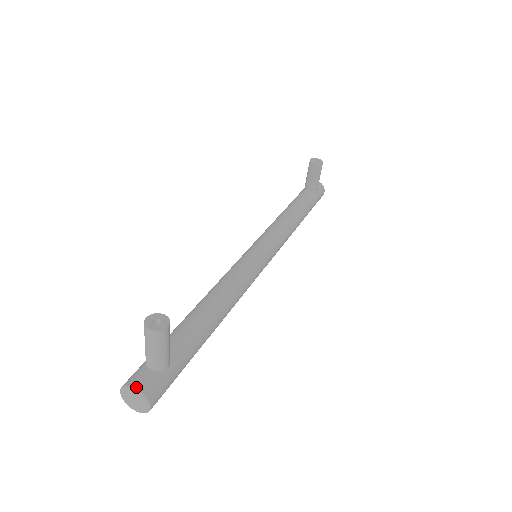
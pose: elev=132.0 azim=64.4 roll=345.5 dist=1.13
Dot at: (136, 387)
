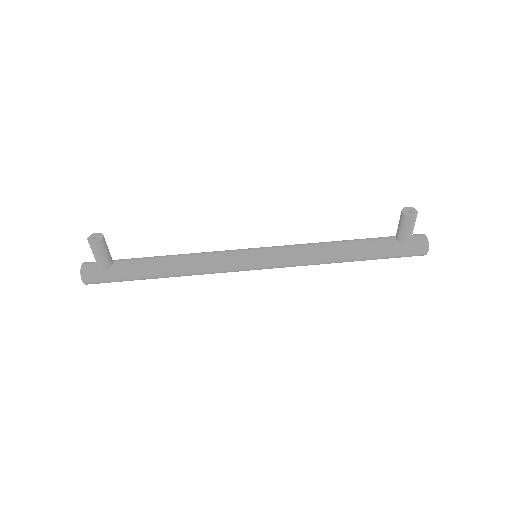
Dot at: (82, 266)
